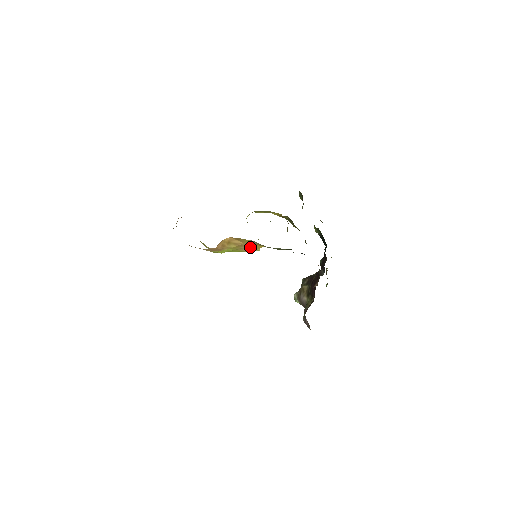
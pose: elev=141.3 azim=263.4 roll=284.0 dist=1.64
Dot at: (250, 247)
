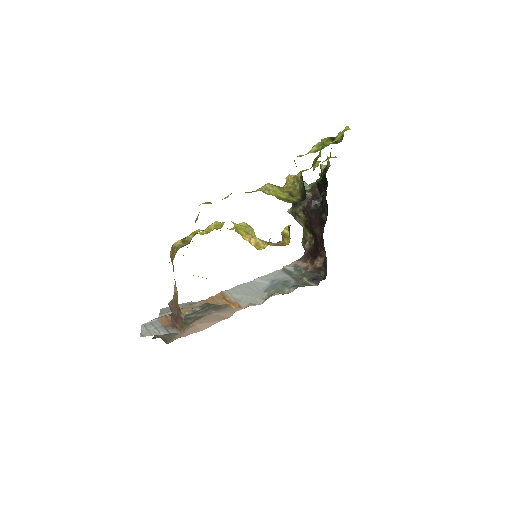
Dot at: occluded
